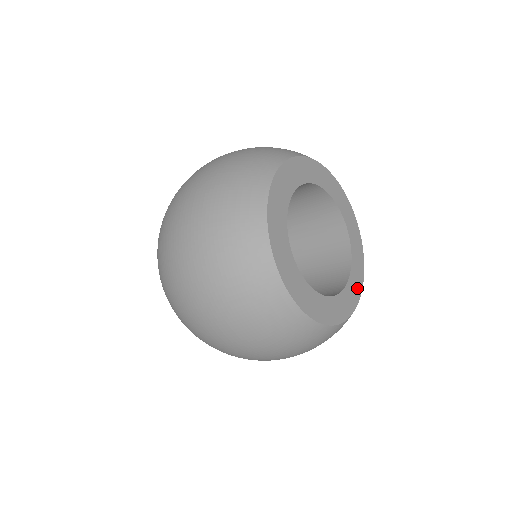
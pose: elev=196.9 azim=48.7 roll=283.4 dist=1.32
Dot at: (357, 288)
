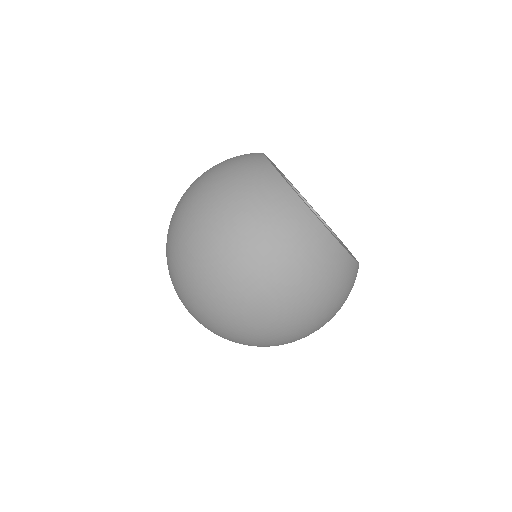
Dot at: occluded
